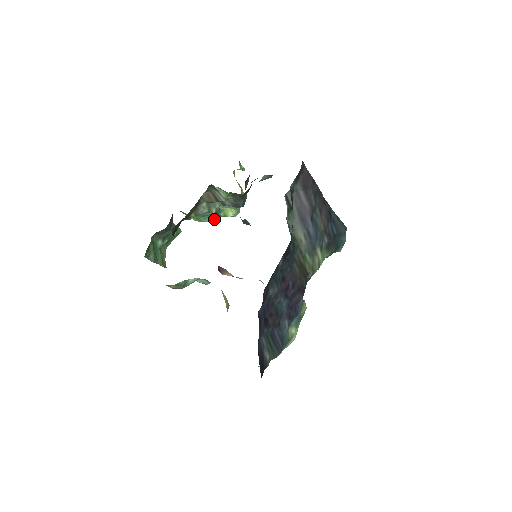
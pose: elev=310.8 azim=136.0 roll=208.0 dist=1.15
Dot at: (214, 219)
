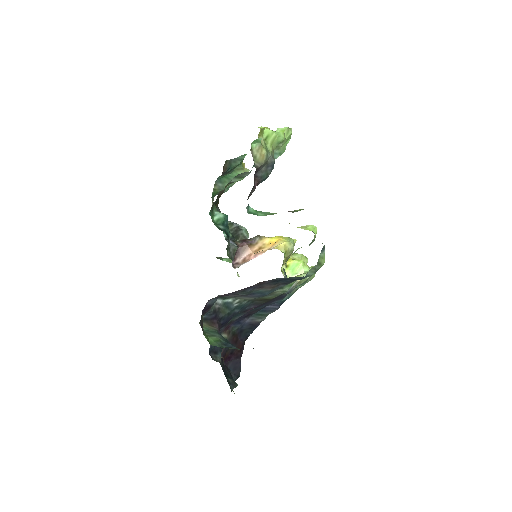
Dot at: occluded
